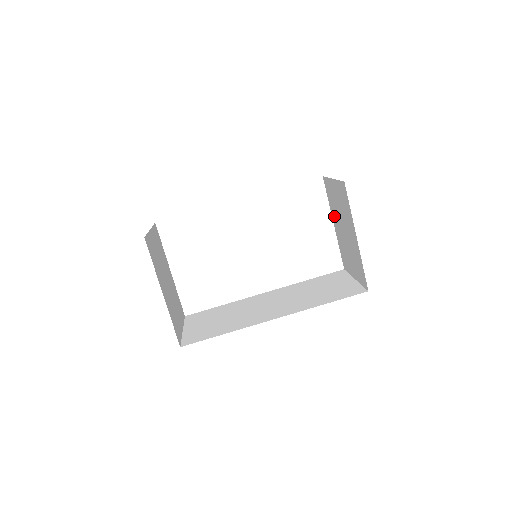
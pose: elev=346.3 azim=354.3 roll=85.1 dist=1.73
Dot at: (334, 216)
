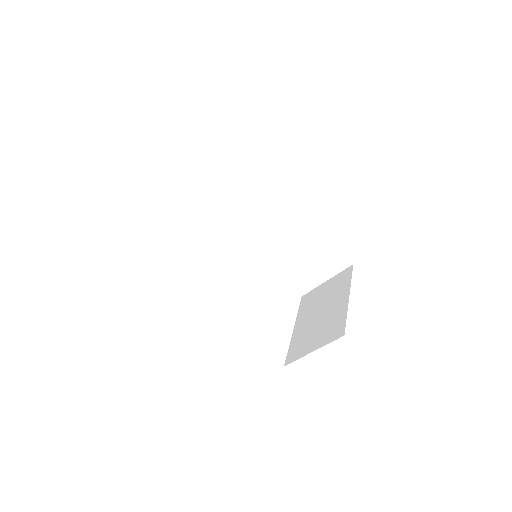
Dot at: (302, 317)
